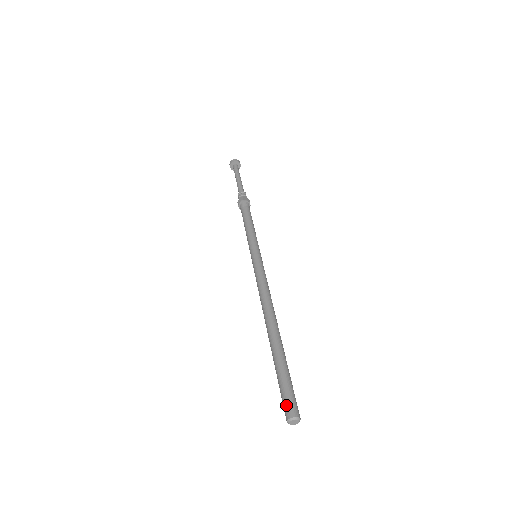
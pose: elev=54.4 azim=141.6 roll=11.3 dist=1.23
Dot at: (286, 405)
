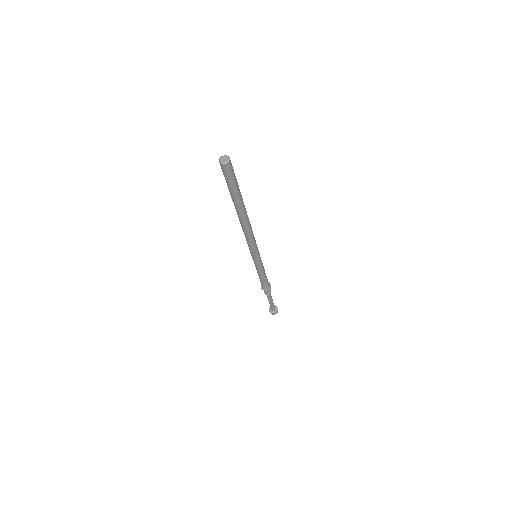
Dot at: occluded
